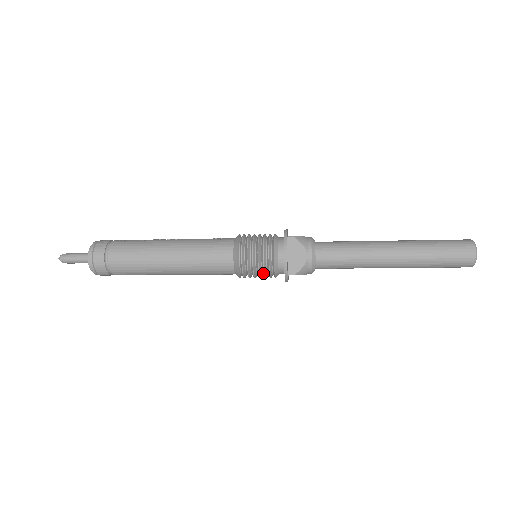
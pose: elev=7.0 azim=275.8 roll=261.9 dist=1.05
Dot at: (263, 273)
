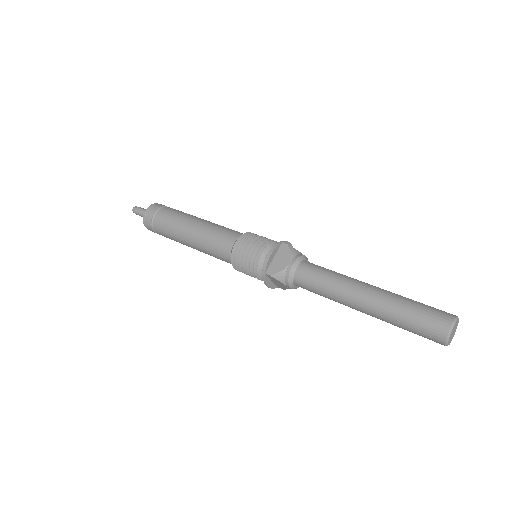
Dot at: (249, 266)
